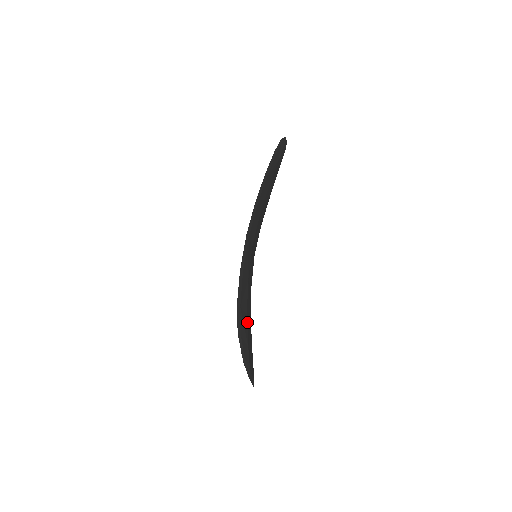
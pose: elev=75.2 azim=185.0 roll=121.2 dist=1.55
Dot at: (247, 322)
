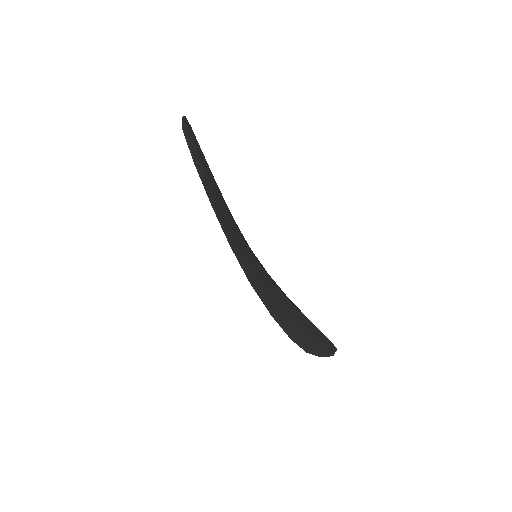
Dot at: (301, 326)
